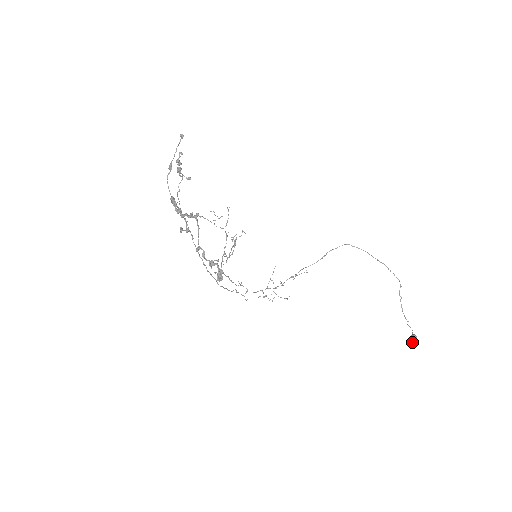
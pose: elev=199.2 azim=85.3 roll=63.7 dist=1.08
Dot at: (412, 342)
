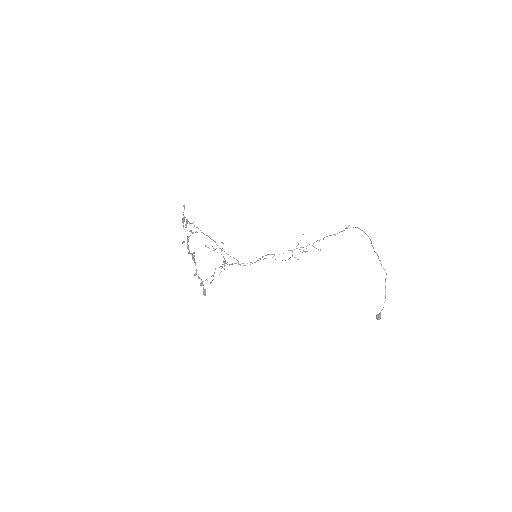
Dot at: (377, 319)
